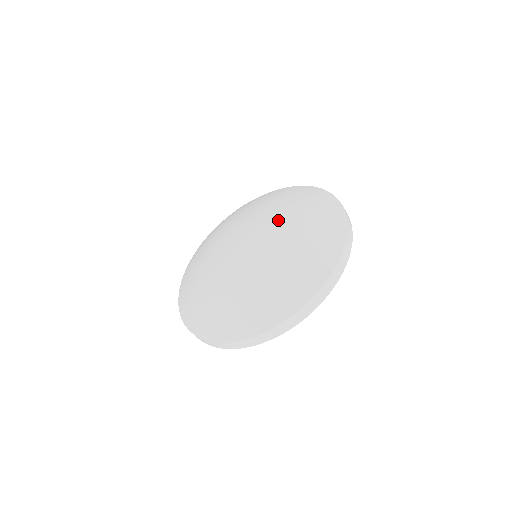
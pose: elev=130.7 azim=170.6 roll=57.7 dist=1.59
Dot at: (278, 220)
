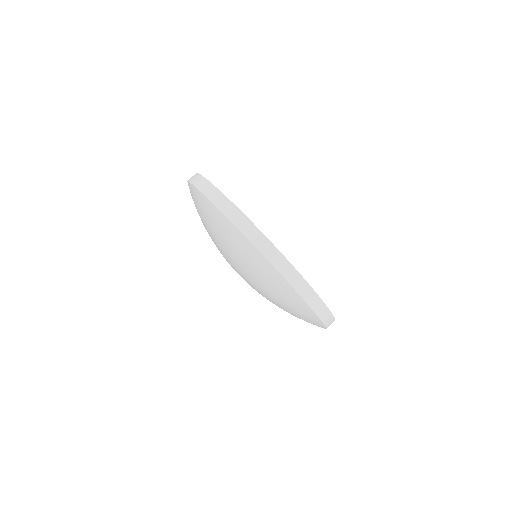
Dot at: (230, 261)
